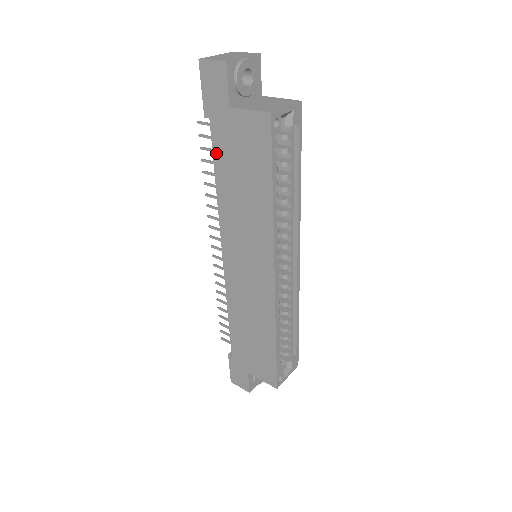
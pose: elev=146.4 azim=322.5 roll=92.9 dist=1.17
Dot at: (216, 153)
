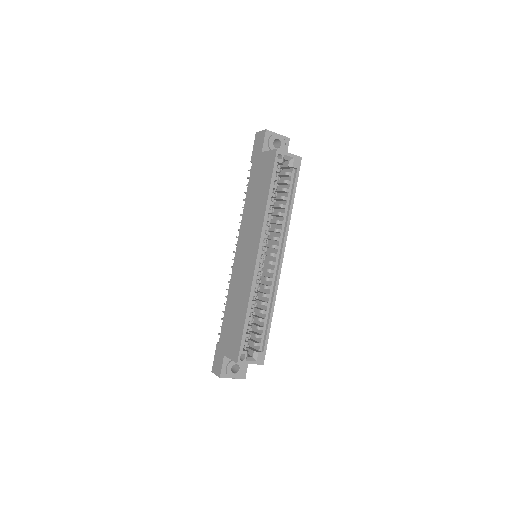
Dot at: (250, 181)
